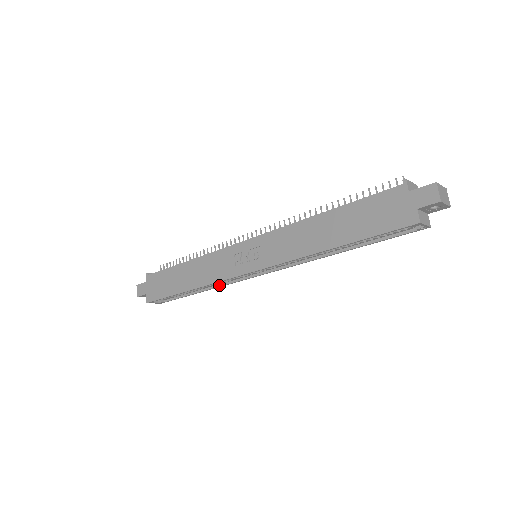
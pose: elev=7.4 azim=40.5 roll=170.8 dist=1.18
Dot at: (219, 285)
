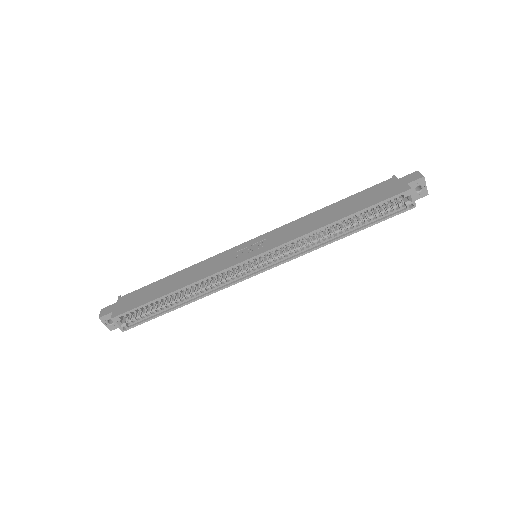
Dot at: (207, 293)
